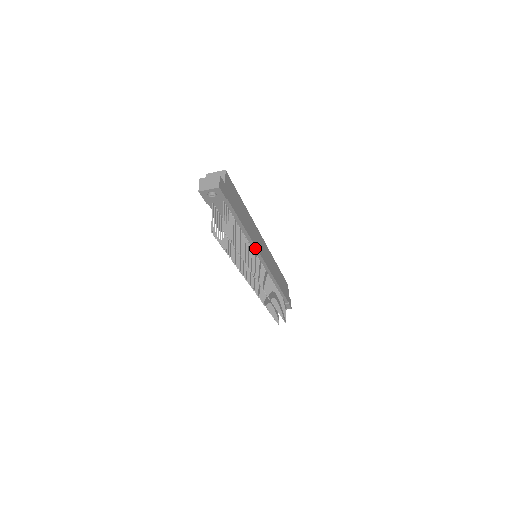
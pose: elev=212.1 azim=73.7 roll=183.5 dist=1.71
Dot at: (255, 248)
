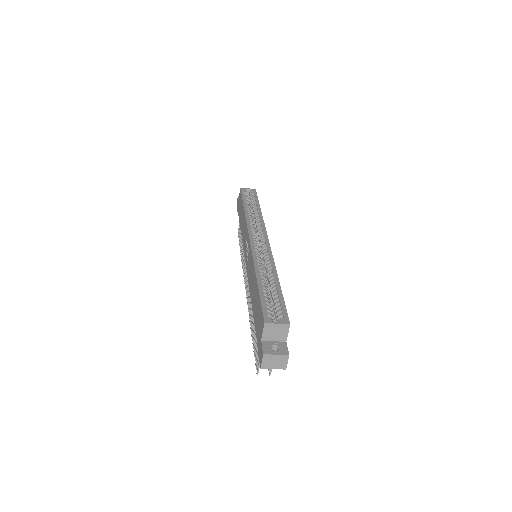
Dot at: occluded
